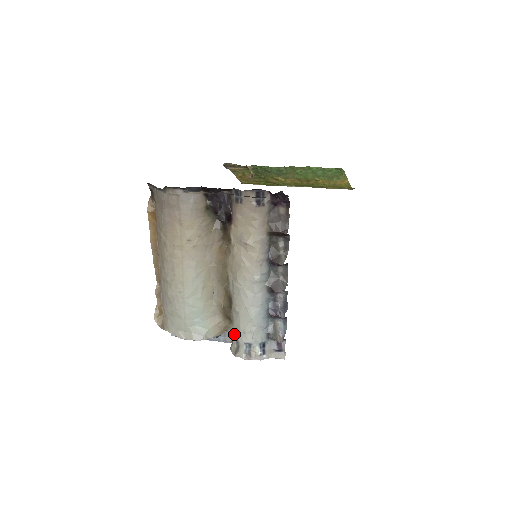
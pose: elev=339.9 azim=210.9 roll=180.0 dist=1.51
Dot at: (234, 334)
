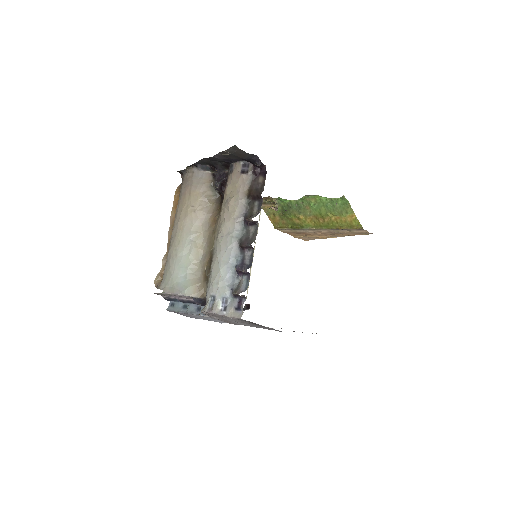
Dot at: (206, 292)
